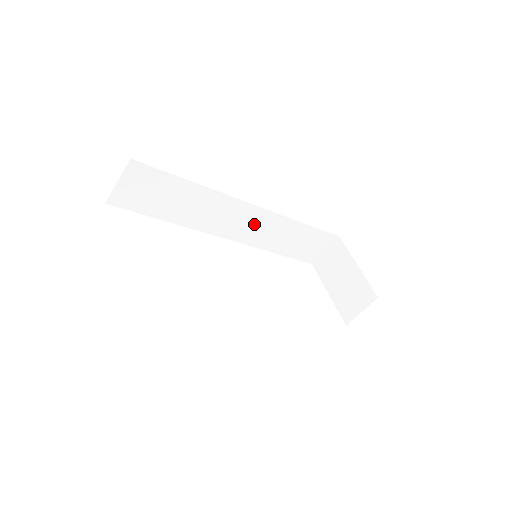
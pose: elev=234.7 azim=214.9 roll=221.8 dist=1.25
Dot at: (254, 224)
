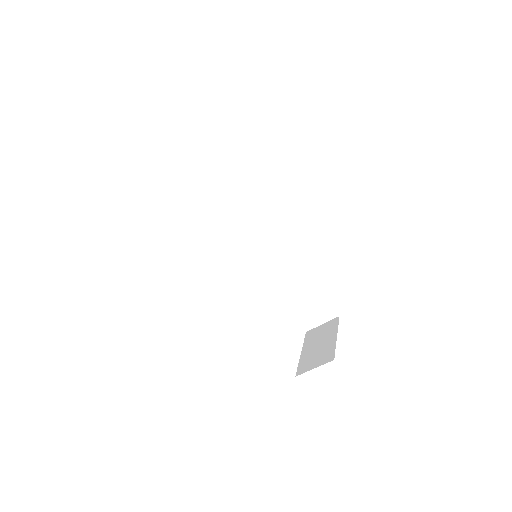
Dot at: (274, 250)
